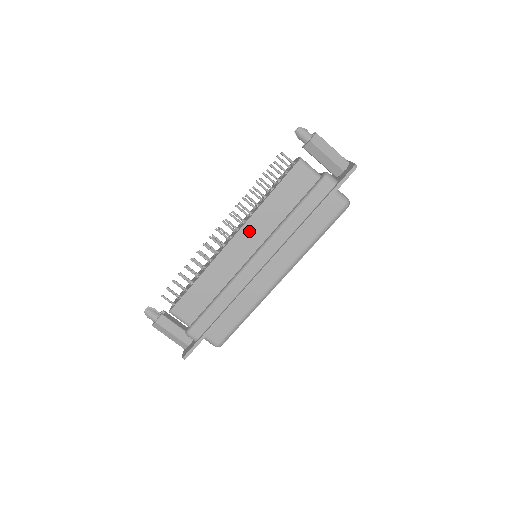
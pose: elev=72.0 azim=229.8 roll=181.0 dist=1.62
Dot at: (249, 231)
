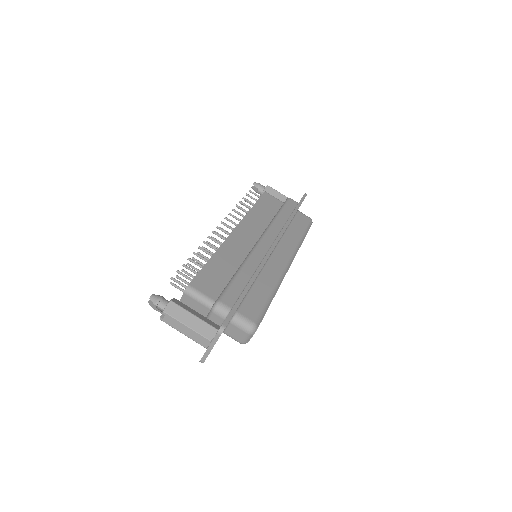
Dot at: (247, 226)
